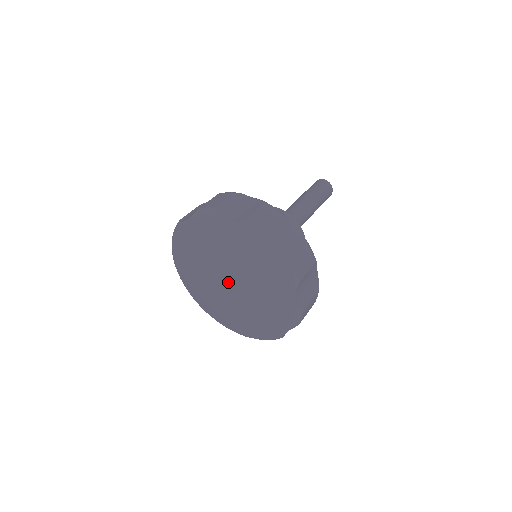
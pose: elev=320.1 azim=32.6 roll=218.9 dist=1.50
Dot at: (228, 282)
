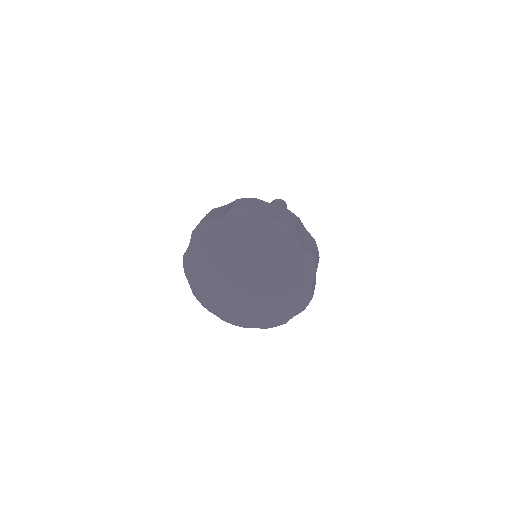
Dot at: (245, 272)
